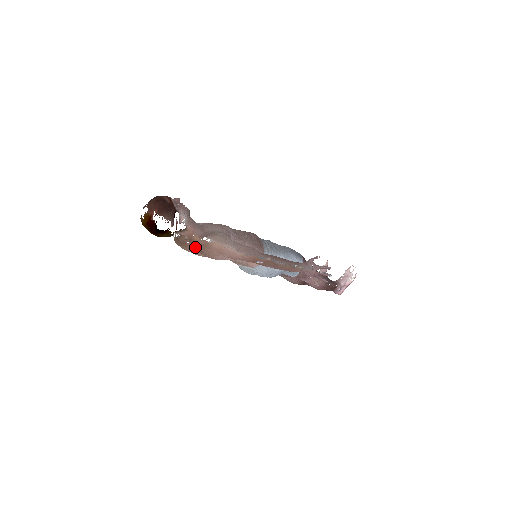
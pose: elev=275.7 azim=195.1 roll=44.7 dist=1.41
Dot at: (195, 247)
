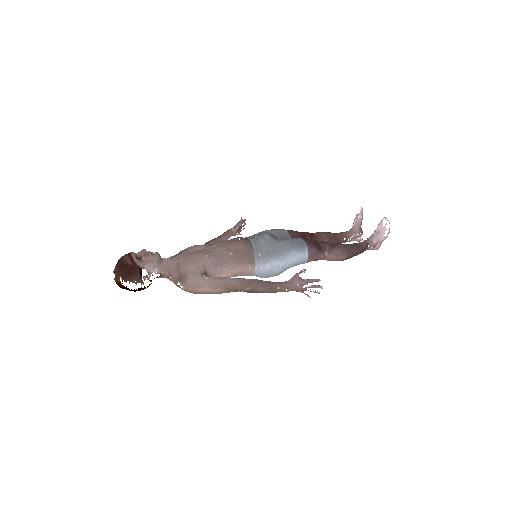
Dot at: occluded
